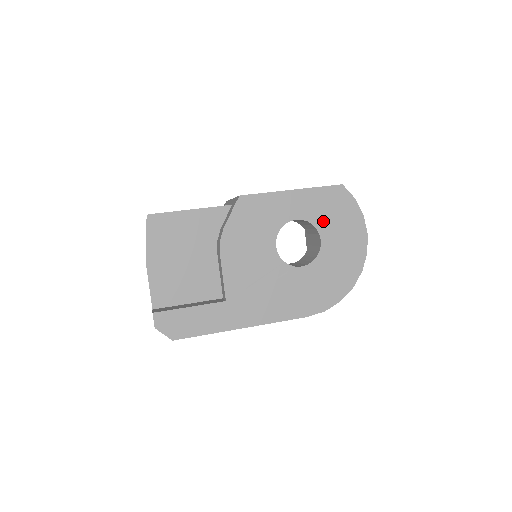
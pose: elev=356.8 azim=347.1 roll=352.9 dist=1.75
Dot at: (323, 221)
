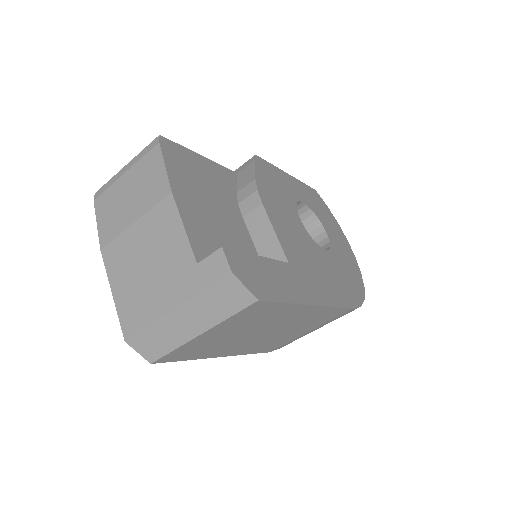
Dot at: (319, 214)
